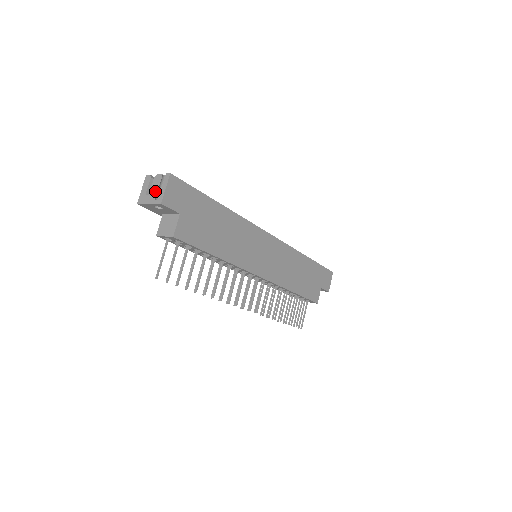
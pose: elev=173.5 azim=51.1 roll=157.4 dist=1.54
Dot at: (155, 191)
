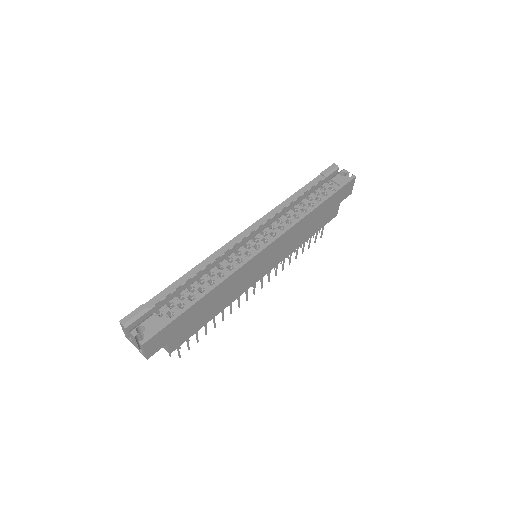
Dot at: (136, 345)
